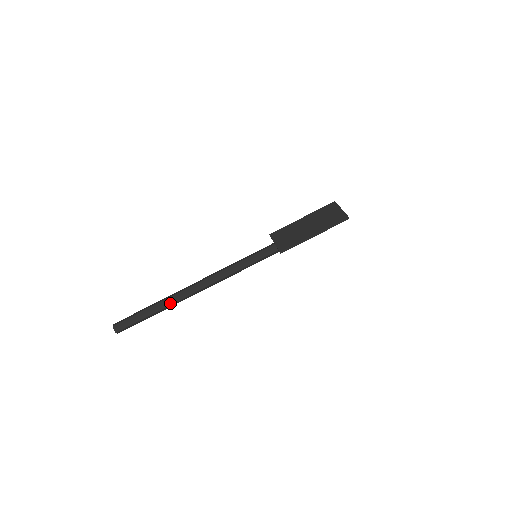
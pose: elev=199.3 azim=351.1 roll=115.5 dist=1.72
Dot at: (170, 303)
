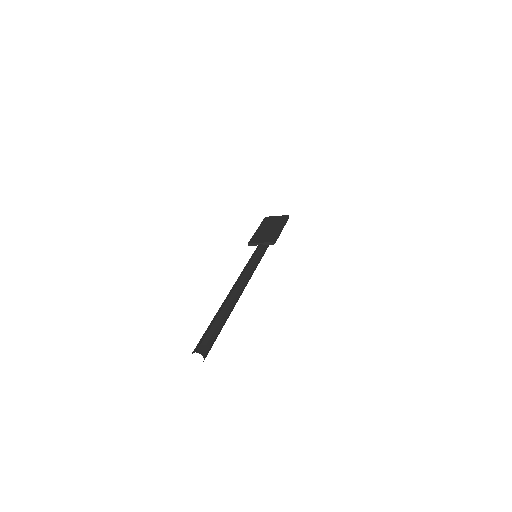
Dot at: (229, 309)
